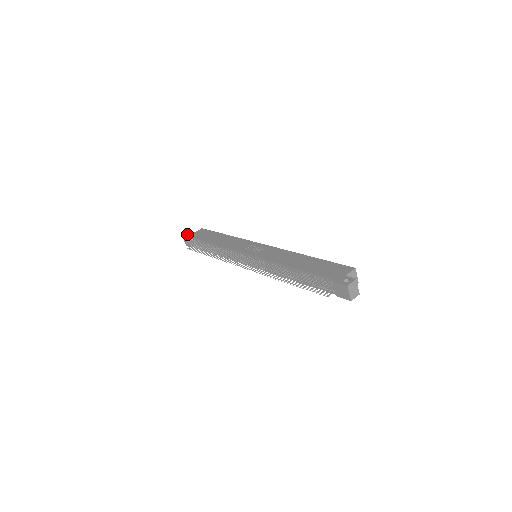
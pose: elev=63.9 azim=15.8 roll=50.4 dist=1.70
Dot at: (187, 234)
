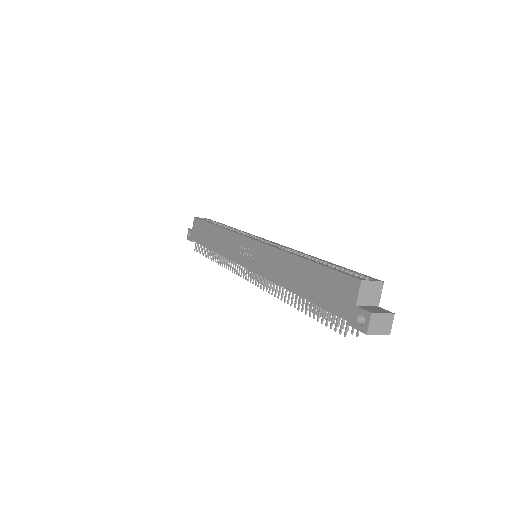
Dot at: (189, 234)
